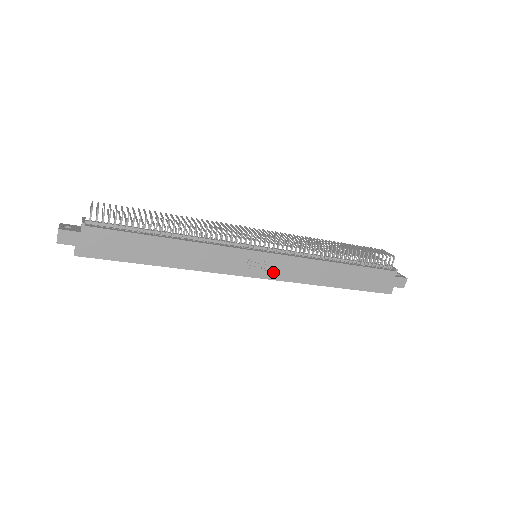
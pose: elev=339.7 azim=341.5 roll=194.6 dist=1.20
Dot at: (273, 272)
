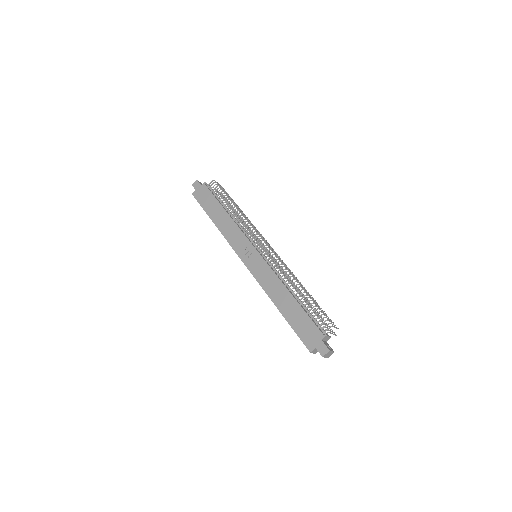
Dot at: (253, 267)
